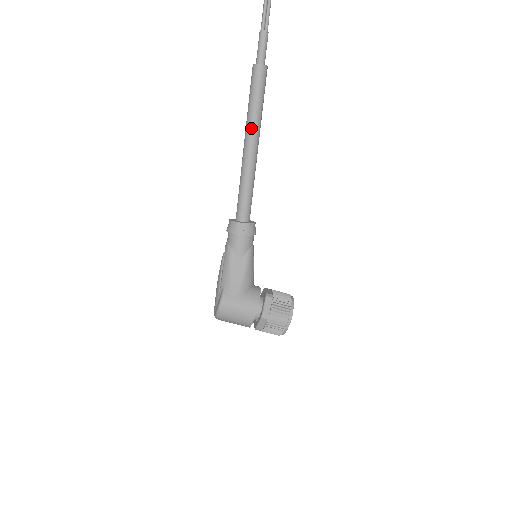
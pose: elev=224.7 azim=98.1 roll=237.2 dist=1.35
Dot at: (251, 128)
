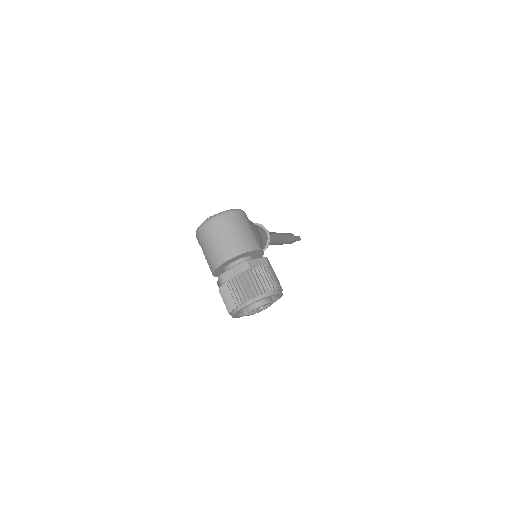
Dot at: (283, 234)
